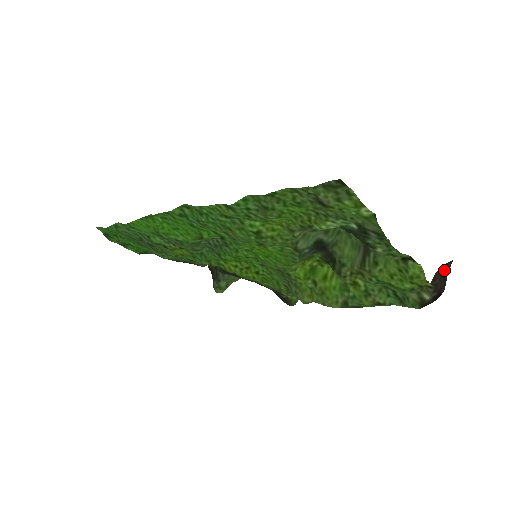
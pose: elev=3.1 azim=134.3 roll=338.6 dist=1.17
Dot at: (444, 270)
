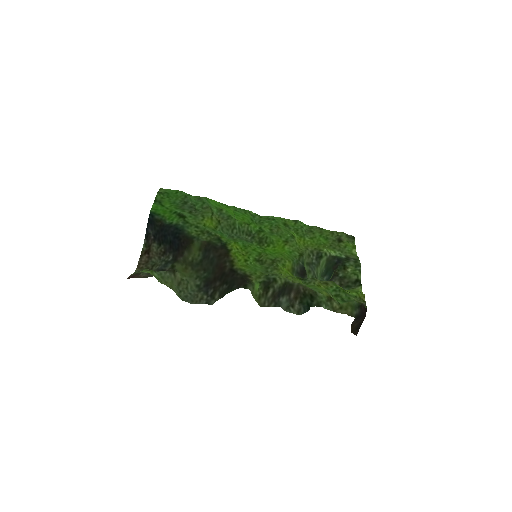
Dot at: (356, 328)
